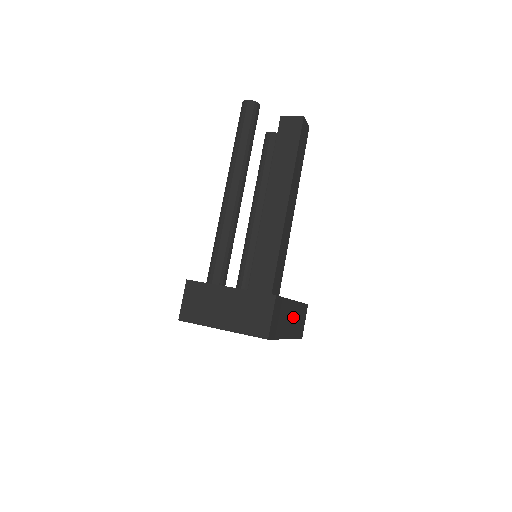
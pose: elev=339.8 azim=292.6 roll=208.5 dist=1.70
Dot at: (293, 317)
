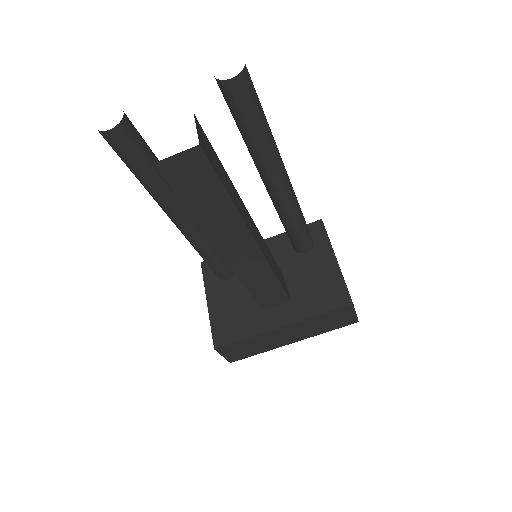
Dot at: (296, 331)
